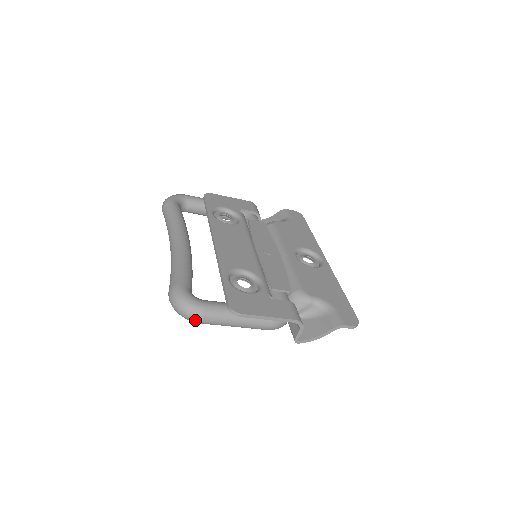
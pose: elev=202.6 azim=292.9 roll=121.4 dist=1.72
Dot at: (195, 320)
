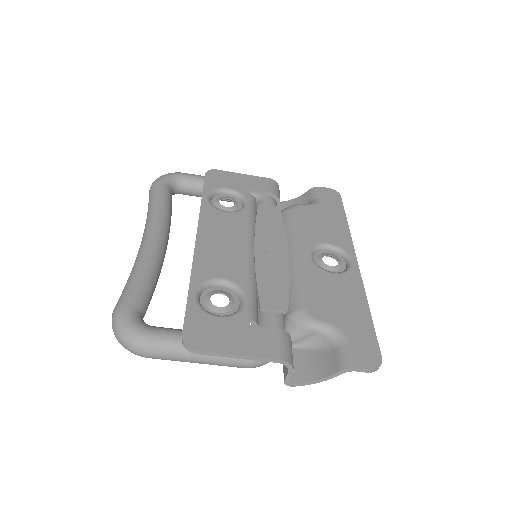
Dot at: (138, 354)
